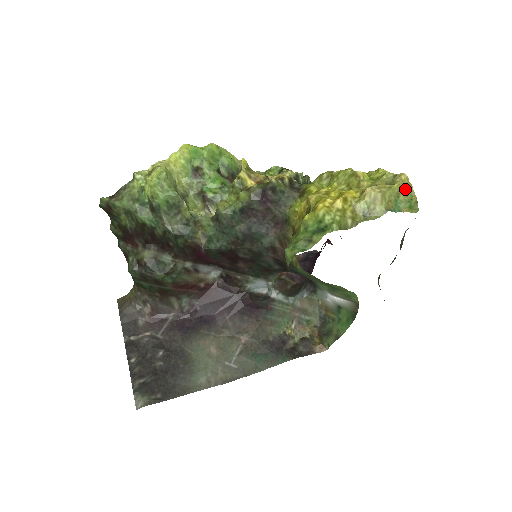
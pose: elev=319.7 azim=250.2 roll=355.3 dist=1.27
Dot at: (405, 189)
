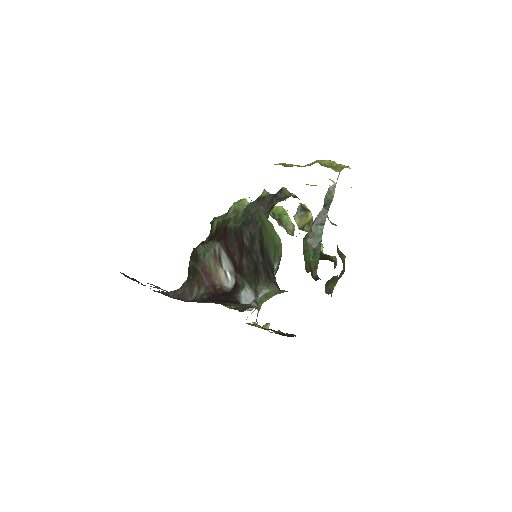
Dot at: (340, 165)
